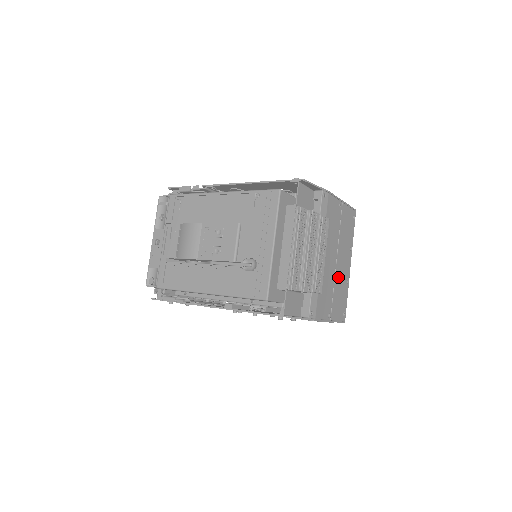
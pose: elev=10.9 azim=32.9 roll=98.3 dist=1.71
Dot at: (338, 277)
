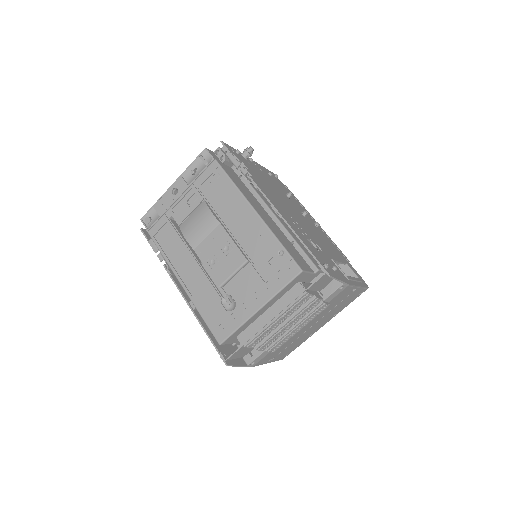
Dot at: (303, 335)
